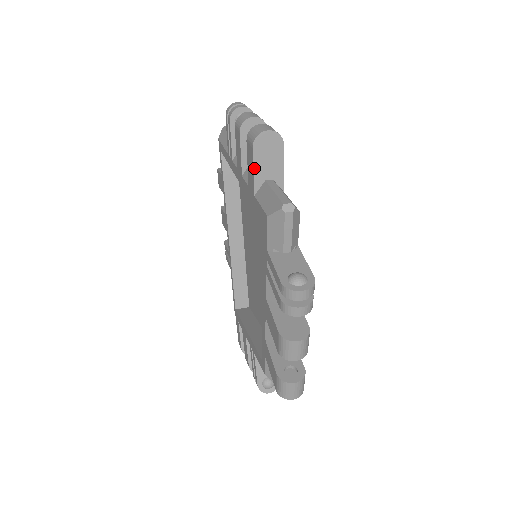
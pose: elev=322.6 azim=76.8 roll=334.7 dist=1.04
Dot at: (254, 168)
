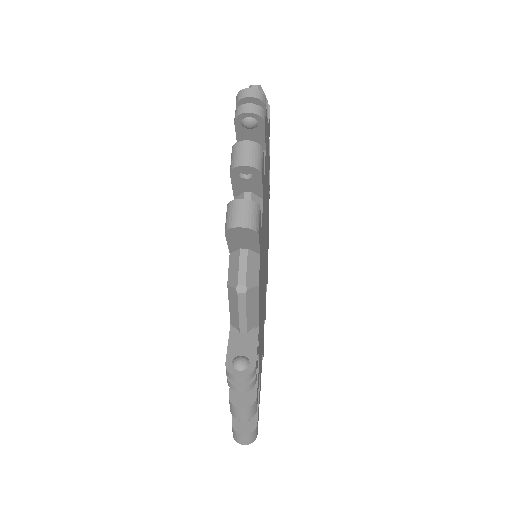
Dot at: occluded
